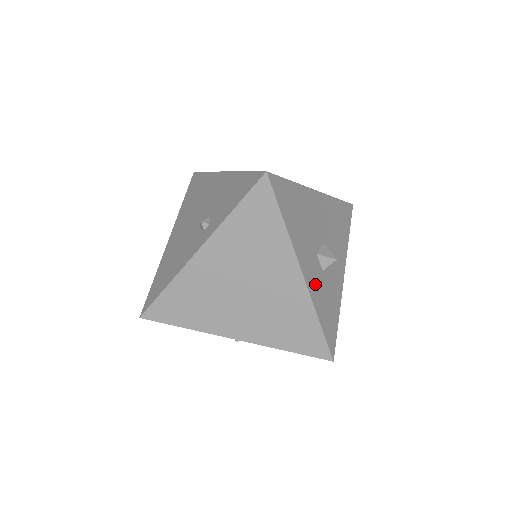
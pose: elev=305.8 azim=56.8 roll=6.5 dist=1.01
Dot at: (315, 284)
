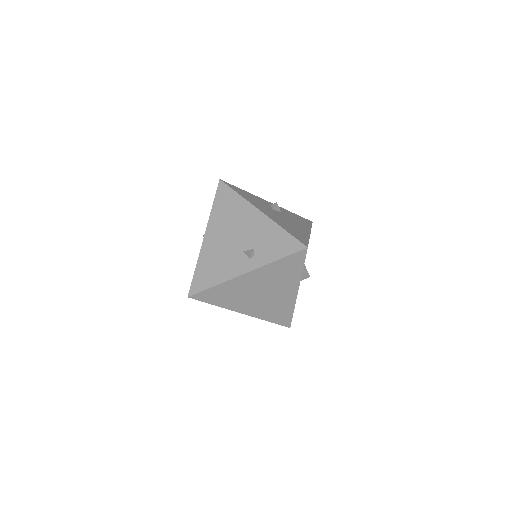
Dot at: occluded
